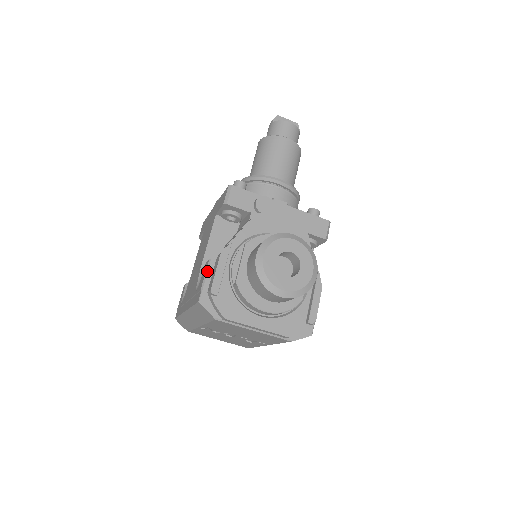
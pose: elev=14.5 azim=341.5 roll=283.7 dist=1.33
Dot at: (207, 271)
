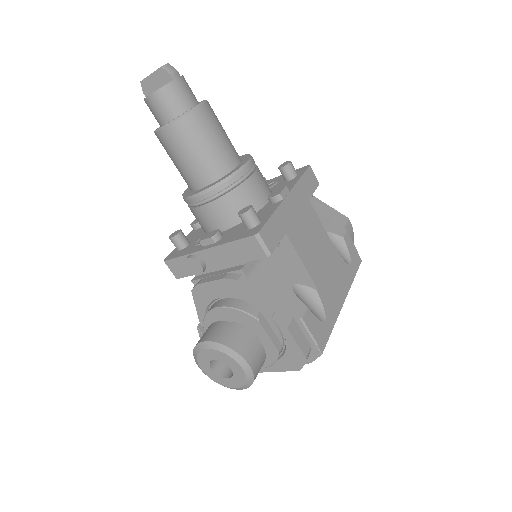
Dot at: occluded
